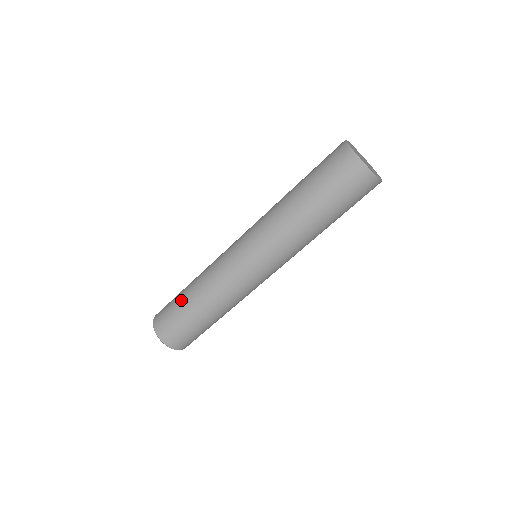
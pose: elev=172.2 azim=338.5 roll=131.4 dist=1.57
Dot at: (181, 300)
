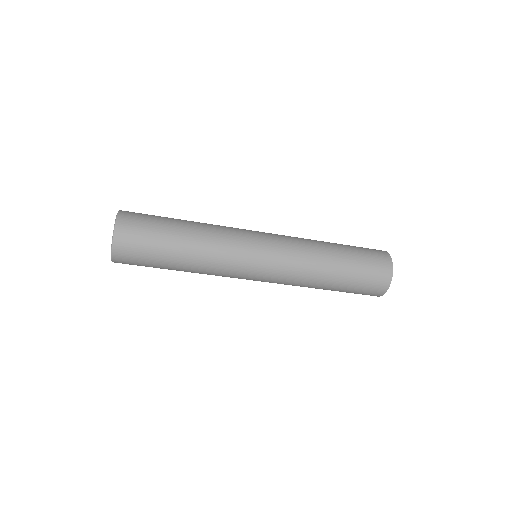
Dot at: (171, 218)
